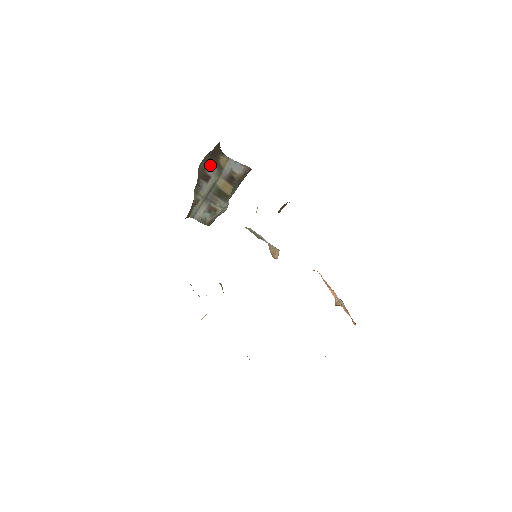
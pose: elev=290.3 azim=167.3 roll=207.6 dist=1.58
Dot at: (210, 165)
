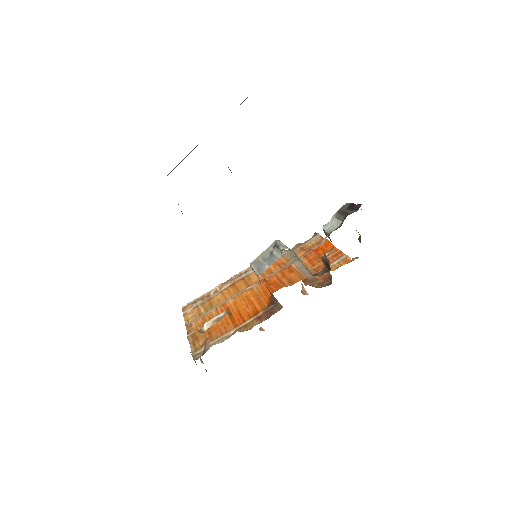
Dot at: occluded
